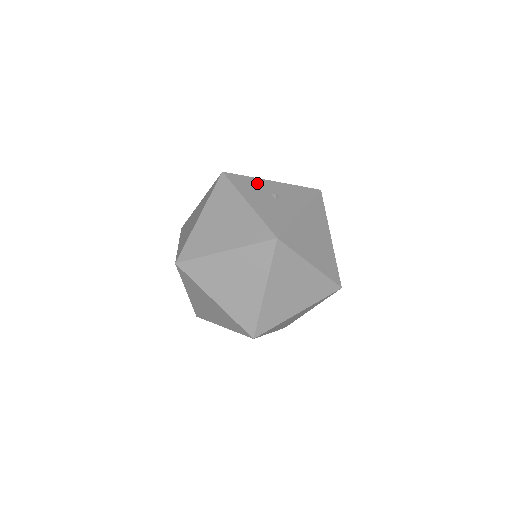
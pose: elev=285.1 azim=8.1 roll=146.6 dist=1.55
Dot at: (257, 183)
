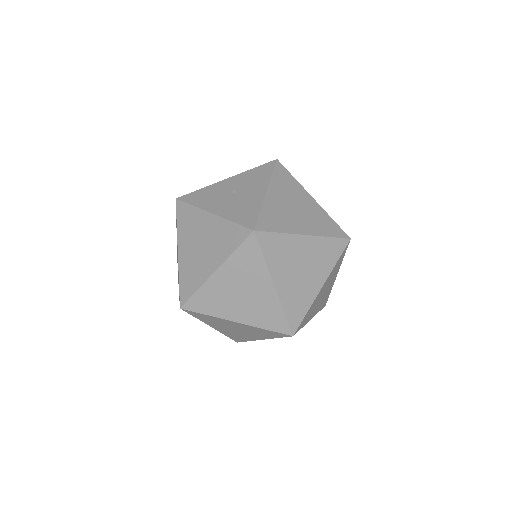
Dot at: (213, 190)
